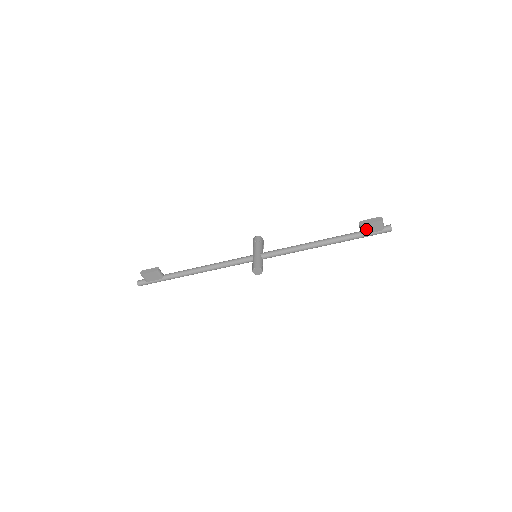
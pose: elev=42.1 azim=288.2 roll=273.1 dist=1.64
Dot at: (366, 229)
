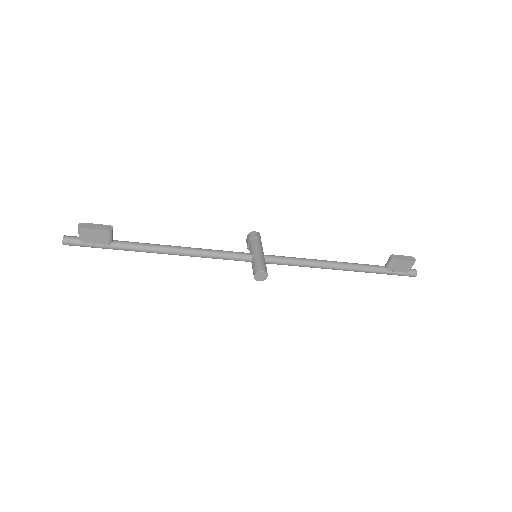
Dot at: (395, 265)
